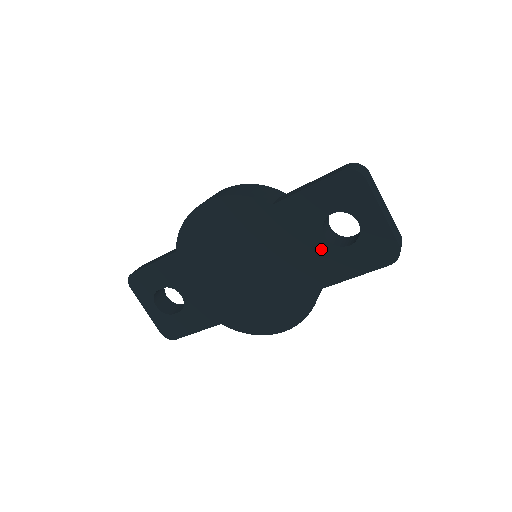
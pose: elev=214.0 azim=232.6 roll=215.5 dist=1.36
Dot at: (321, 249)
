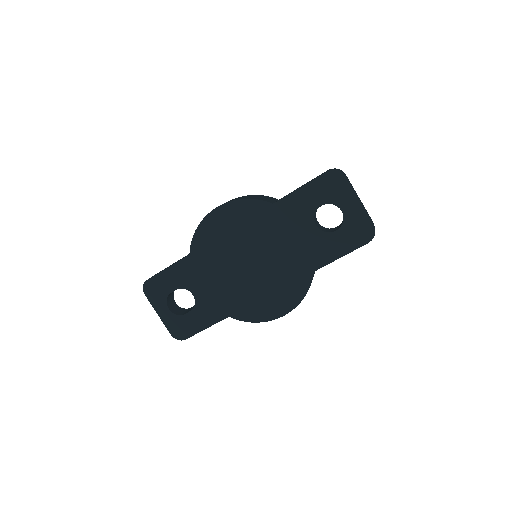
Dot at: (314, 236)
